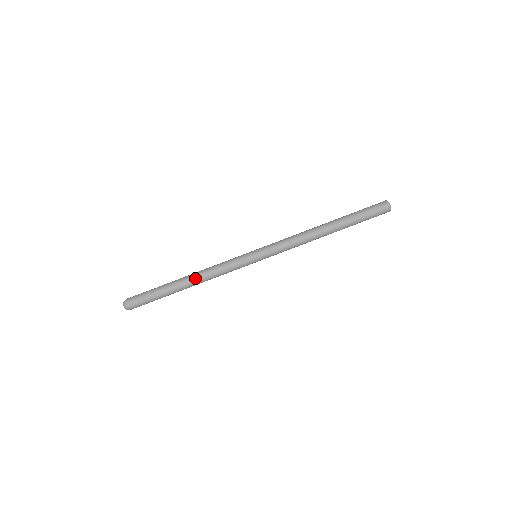
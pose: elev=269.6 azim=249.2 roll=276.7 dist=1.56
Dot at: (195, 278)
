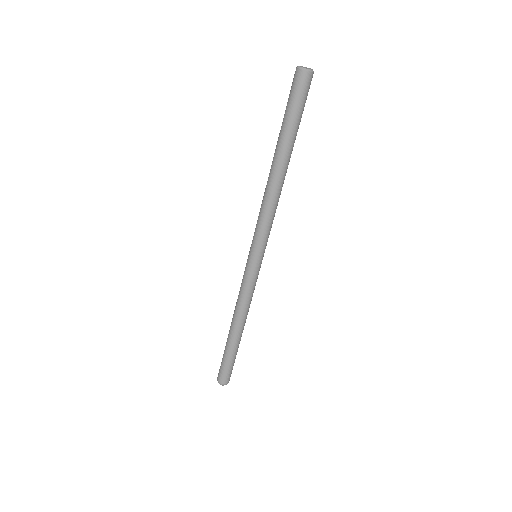
Dot at: (236, 322)
